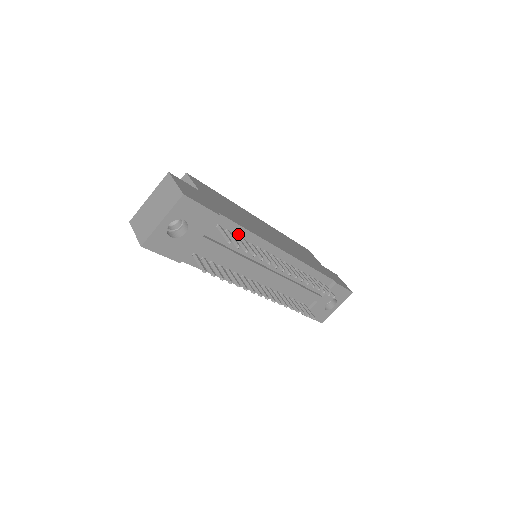
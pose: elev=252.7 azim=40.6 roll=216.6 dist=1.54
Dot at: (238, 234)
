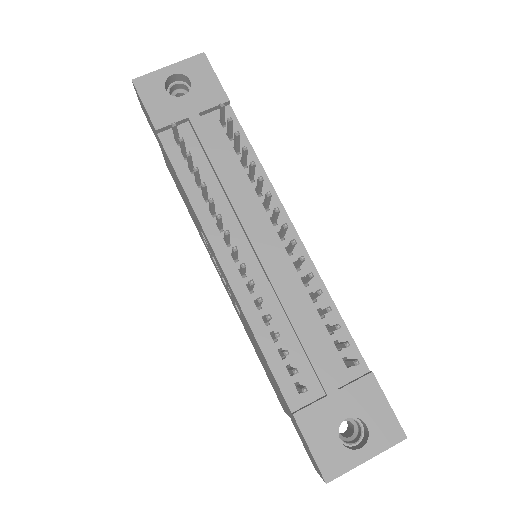
Dot at: (241, 150)
